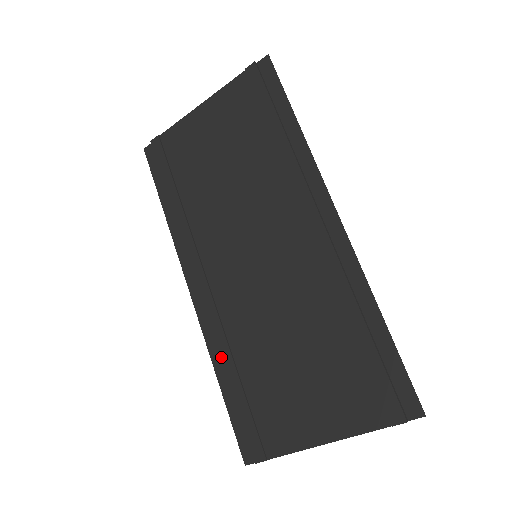
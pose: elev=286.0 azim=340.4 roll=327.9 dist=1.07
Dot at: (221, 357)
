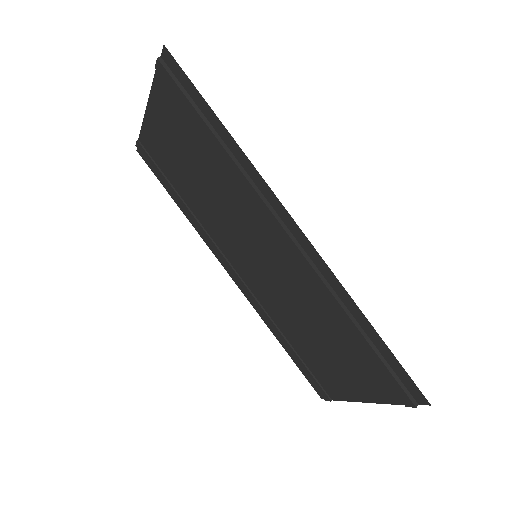
Dot at: (271, 328)
